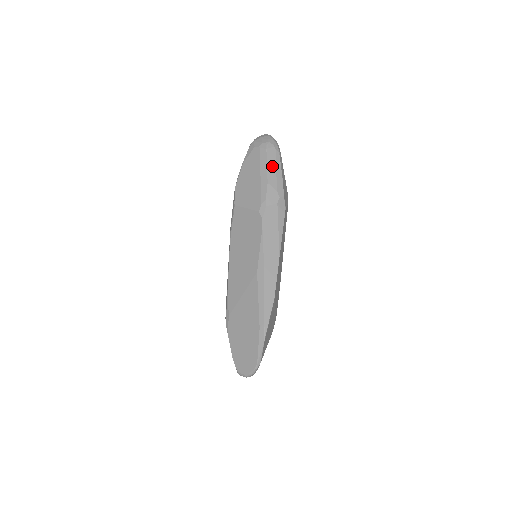
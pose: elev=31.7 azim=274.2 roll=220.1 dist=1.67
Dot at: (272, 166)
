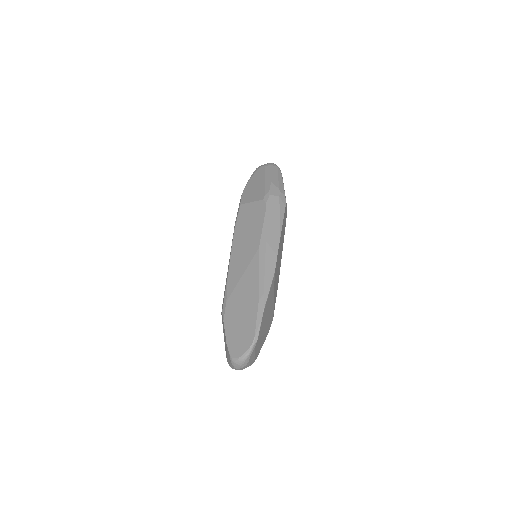
Dot at: (275, 175)
